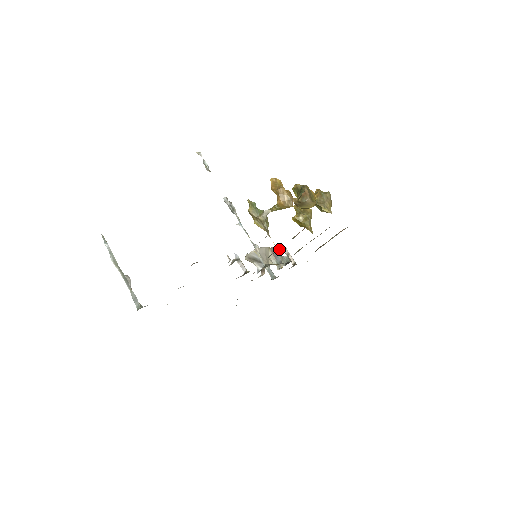
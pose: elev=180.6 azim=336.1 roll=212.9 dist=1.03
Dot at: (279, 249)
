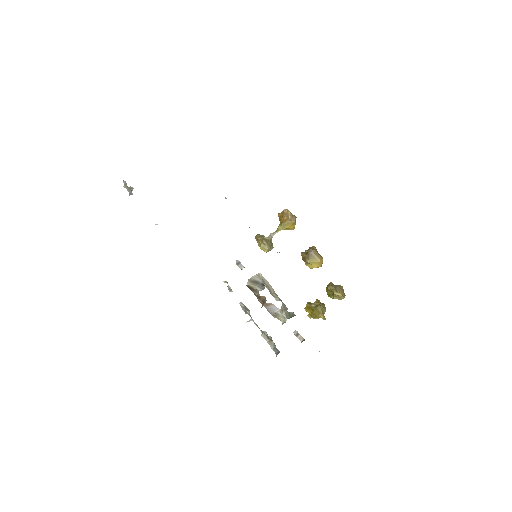
Dot at: (286, 307)
